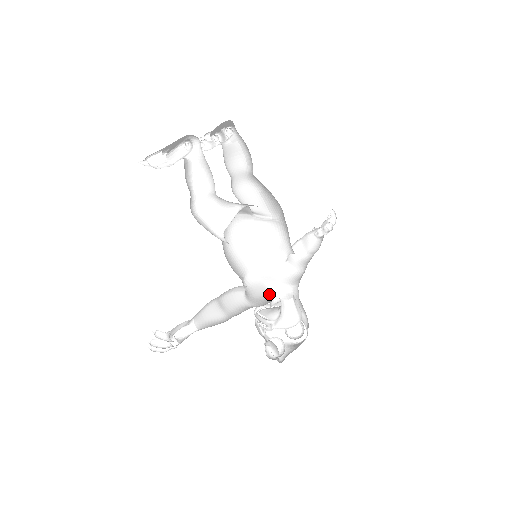
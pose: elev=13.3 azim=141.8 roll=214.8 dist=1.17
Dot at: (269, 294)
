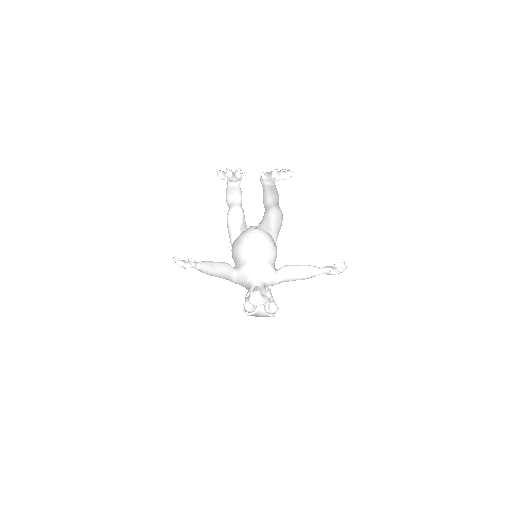
Dot at: (255, 280)
